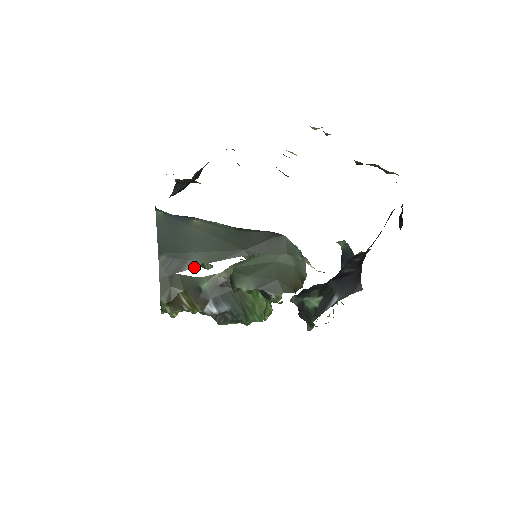
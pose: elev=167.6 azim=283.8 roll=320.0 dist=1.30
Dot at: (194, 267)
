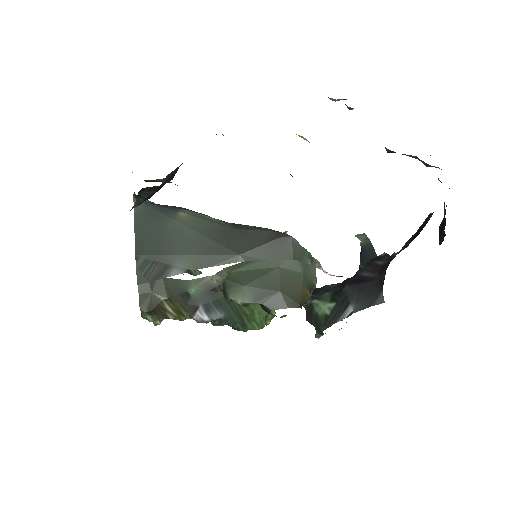
Dot at: (178, 273)
